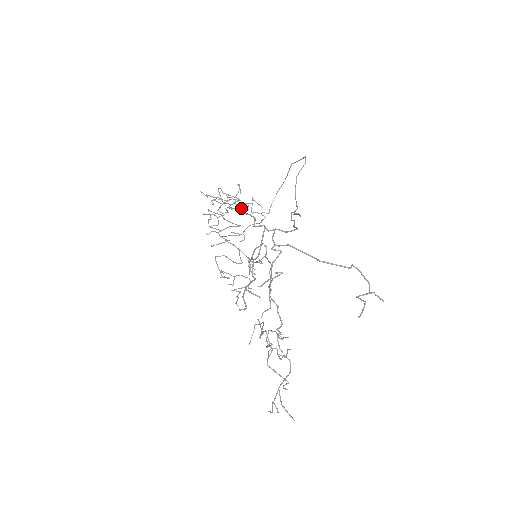
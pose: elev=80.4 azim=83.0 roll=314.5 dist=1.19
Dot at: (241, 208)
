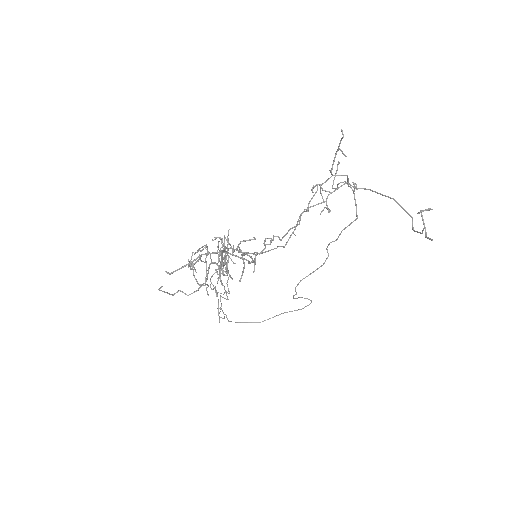
Dot at: (227, 284)
